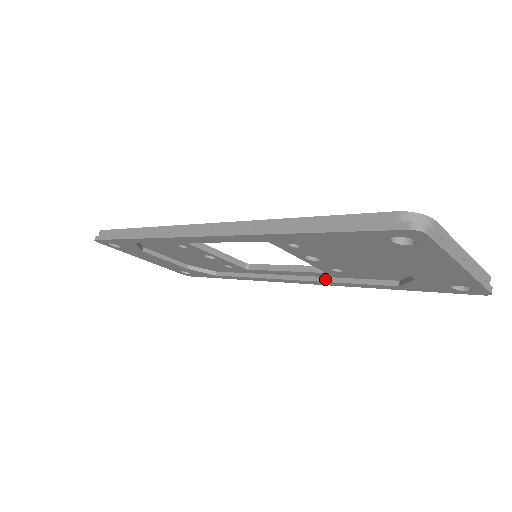
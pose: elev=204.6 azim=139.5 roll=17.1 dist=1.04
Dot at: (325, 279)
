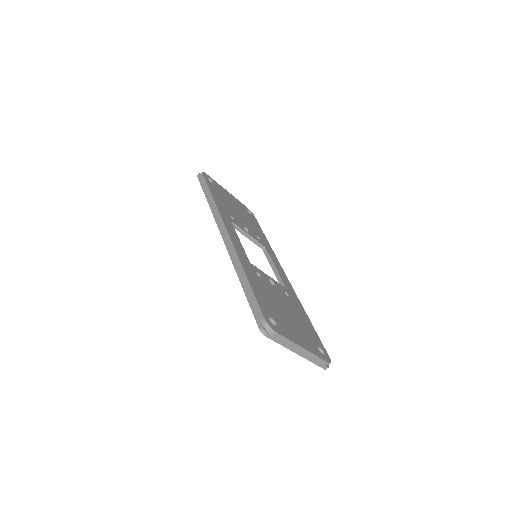
Dot at: occluded
